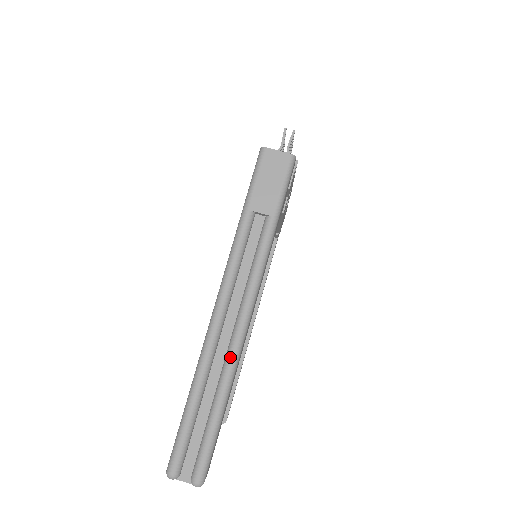
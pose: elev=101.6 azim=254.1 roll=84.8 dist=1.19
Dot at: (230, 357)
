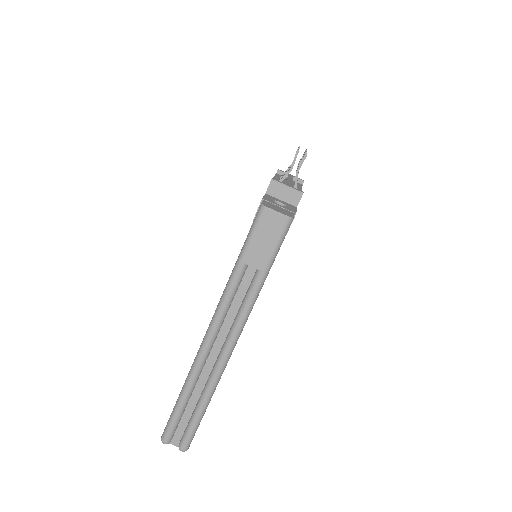
Dot at: (214, 375)
